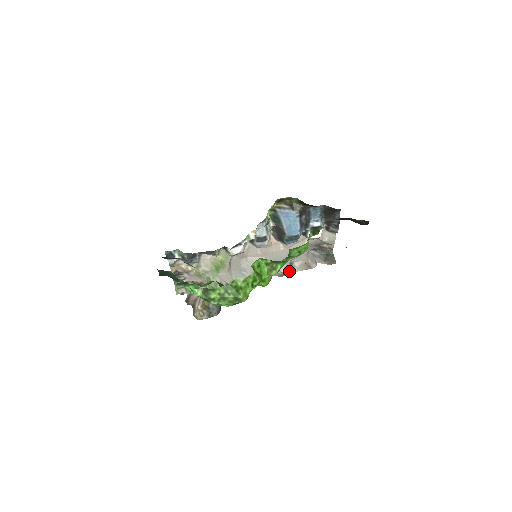
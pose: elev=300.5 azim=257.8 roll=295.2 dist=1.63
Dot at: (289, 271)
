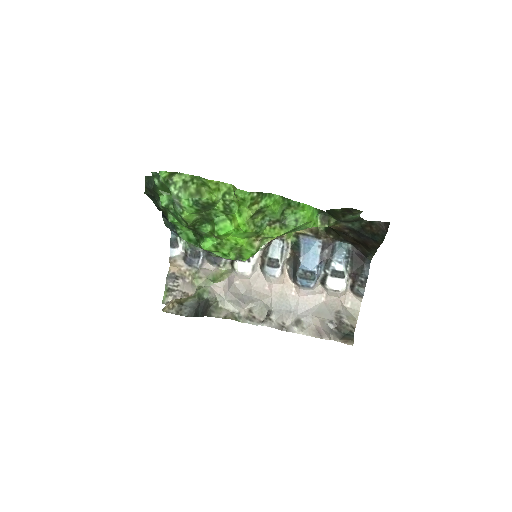
Dot at: (293, 328)
